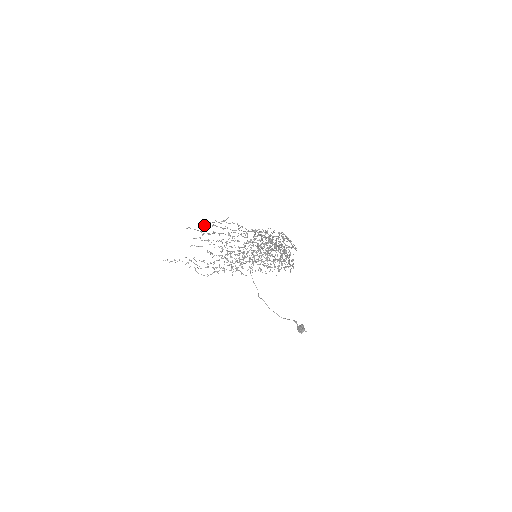
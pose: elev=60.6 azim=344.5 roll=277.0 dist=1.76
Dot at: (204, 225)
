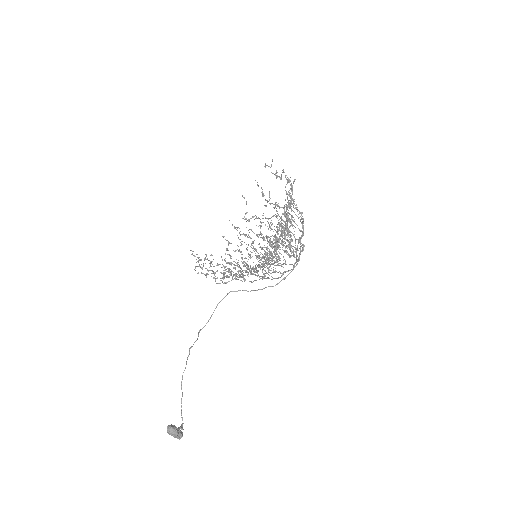
Dot at: (258, 185)
